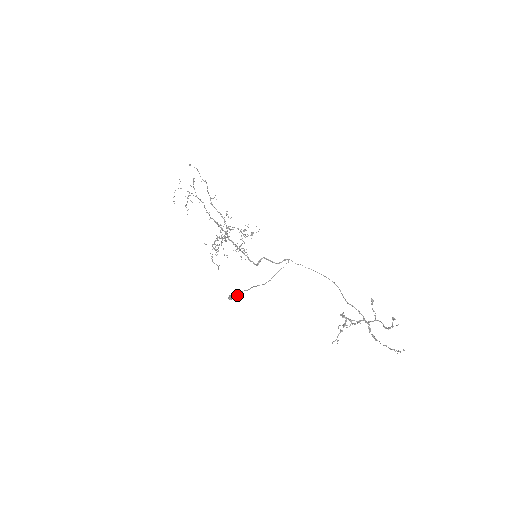
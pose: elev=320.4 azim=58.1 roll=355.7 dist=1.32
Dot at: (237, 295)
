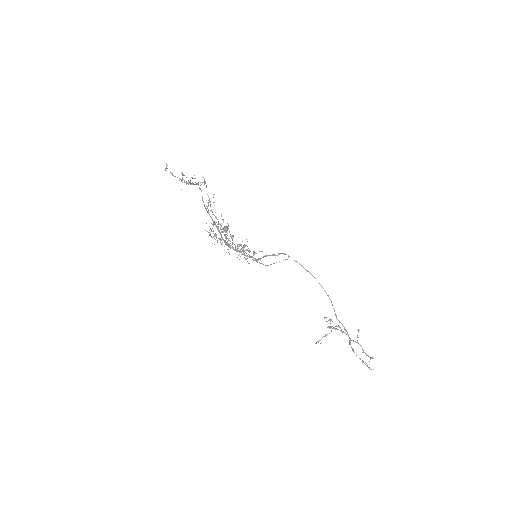
Dot at: (233, 243)
